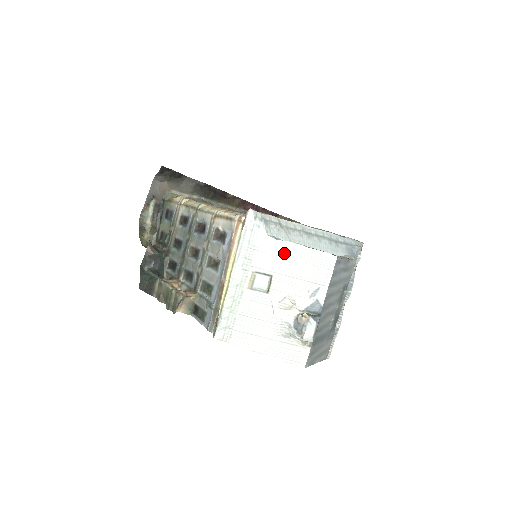
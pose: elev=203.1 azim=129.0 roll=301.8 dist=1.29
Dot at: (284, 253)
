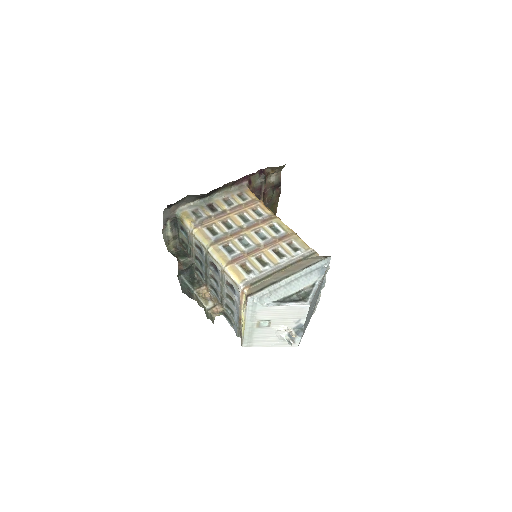
Dot at: (275, 311)
